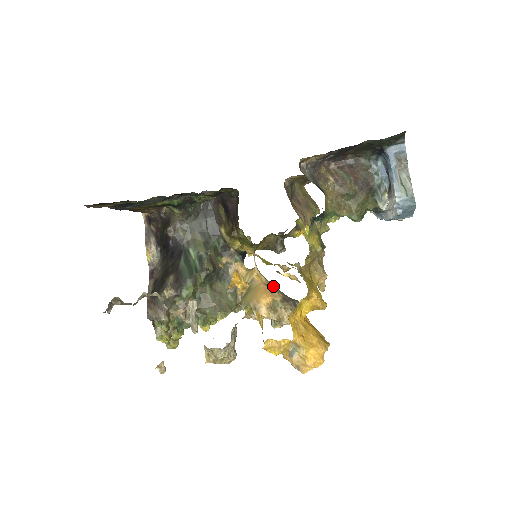
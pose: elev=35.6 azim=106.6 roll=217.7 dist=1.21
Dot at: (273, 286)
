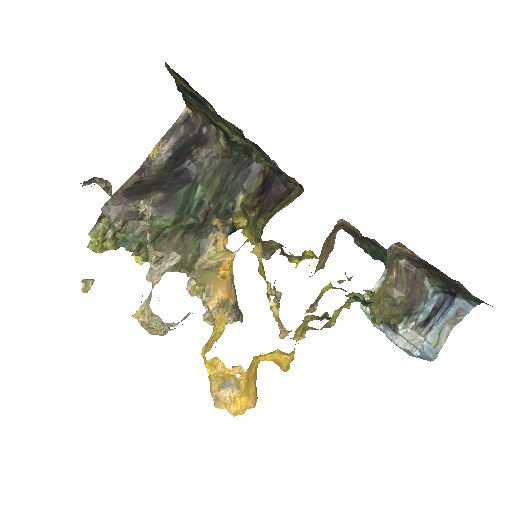
Dot at: occluded
